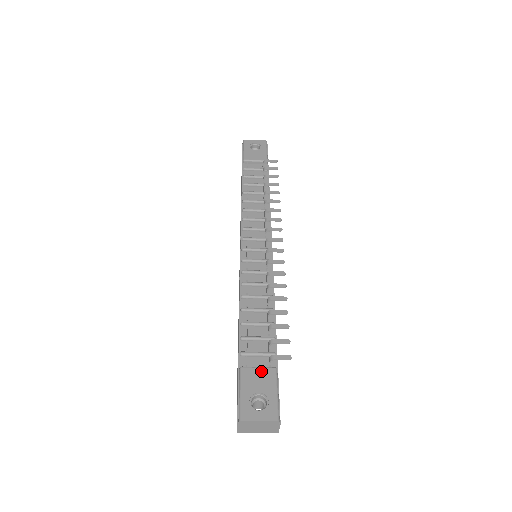
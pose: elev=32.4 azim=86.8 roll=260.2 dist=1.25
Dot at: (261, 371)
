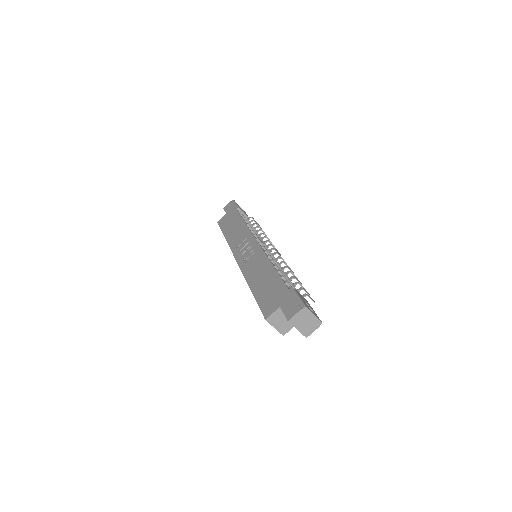
Dot at: (303, 297)
